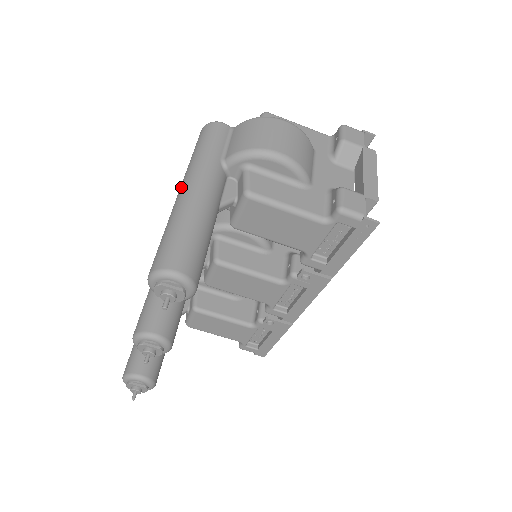
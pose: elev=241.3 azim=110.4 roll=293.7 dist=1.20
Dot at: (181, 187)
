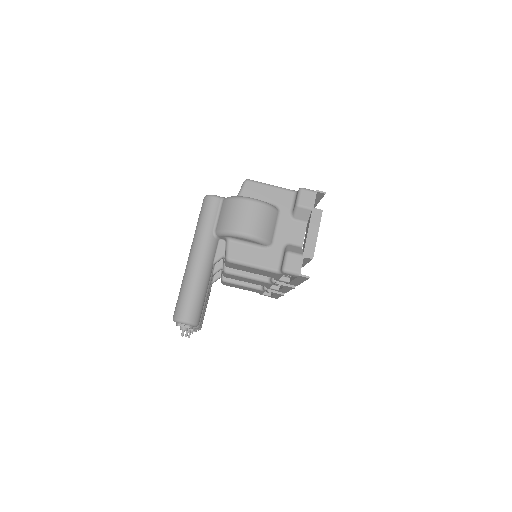
Dot at: (189, 254)
